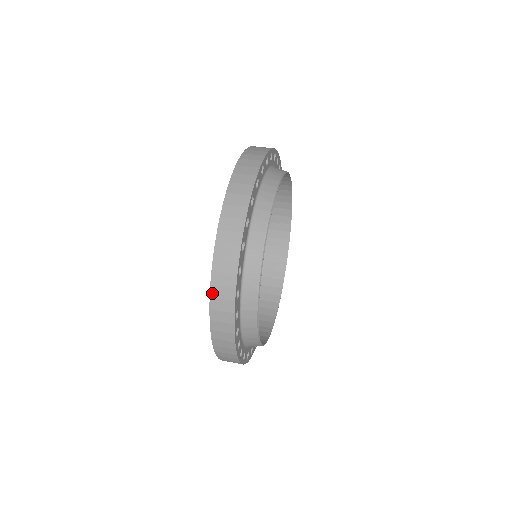
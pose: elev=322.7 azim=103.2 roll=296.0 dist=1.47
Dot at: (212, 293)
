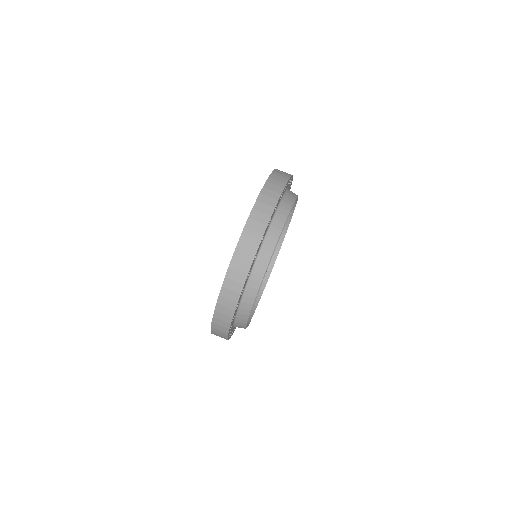
Dot at: occluded
